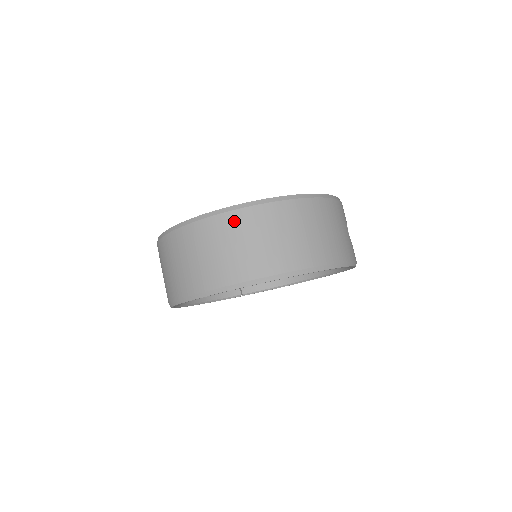
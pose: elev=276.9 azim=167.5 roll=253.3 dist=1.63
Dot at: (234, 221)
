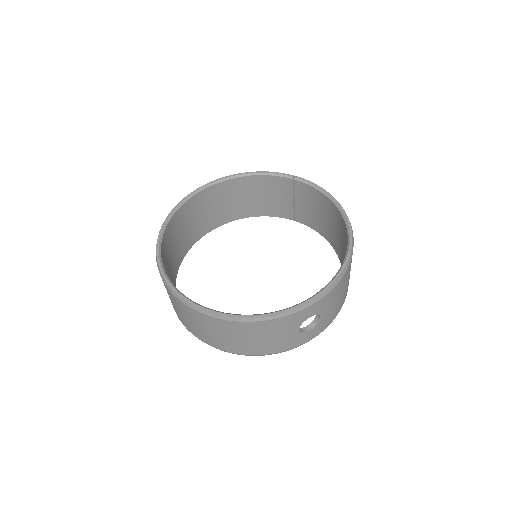
Dot at: (170, 294)
